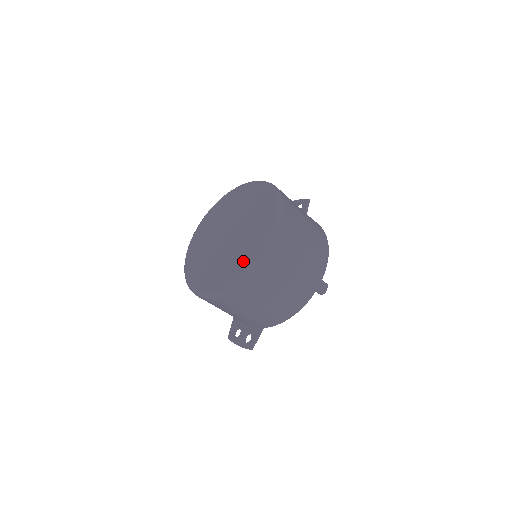
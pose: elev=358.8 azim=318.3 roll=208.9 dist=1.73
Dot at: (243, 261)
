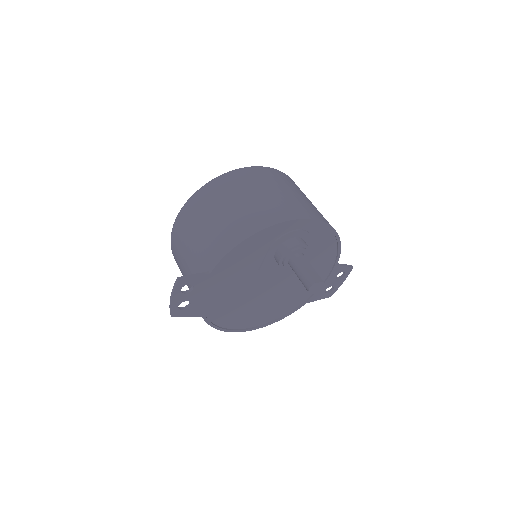
Dot at: occluded
